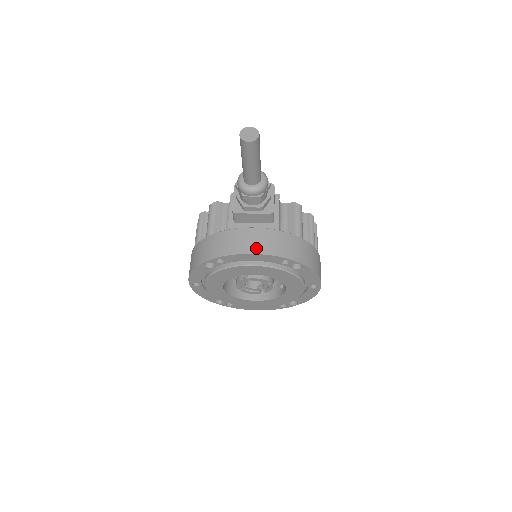
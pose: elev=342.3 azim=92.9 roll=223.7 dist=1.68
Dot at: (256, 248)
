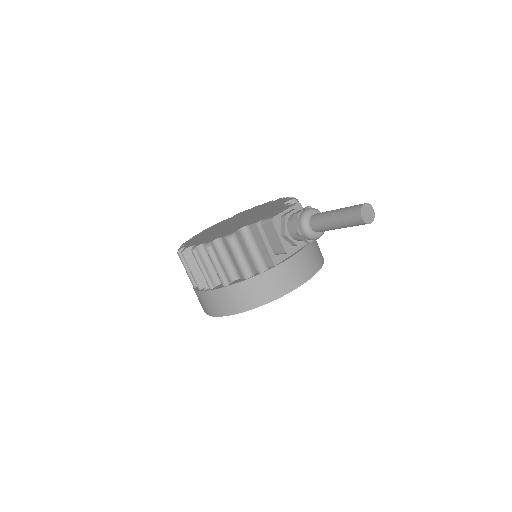
Dot at: (308, 273)
